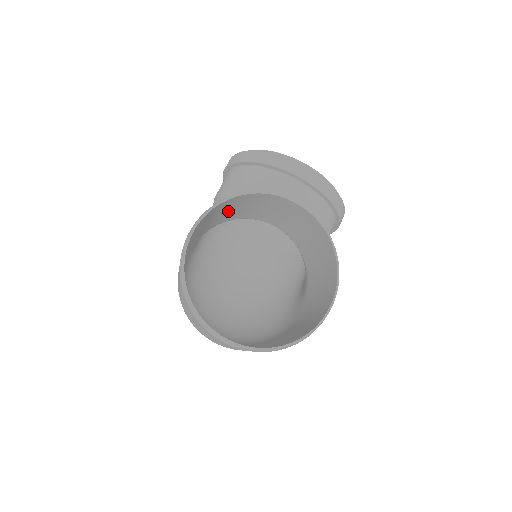
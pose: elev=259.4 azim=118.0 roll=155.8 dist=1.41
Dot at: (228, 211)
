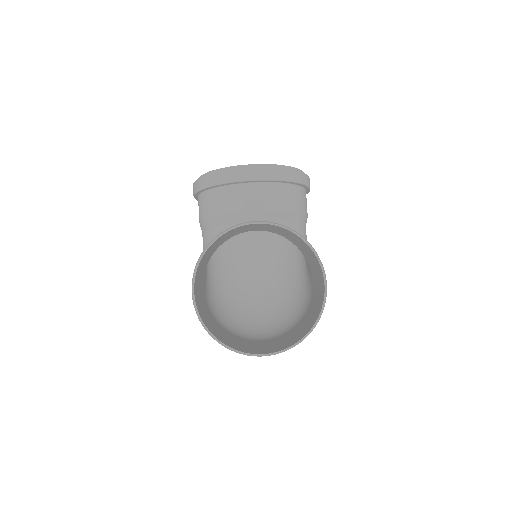
Dot at: (212, 250)
